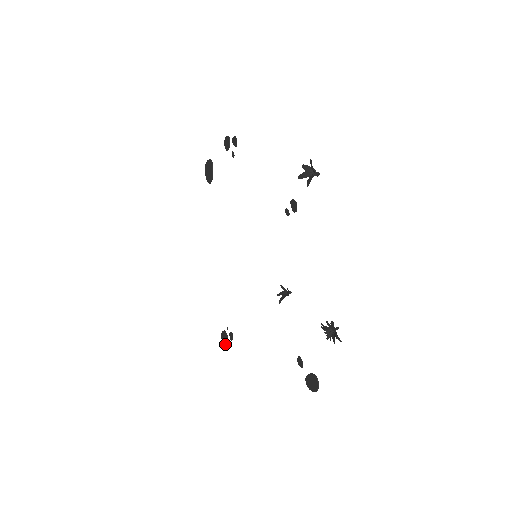
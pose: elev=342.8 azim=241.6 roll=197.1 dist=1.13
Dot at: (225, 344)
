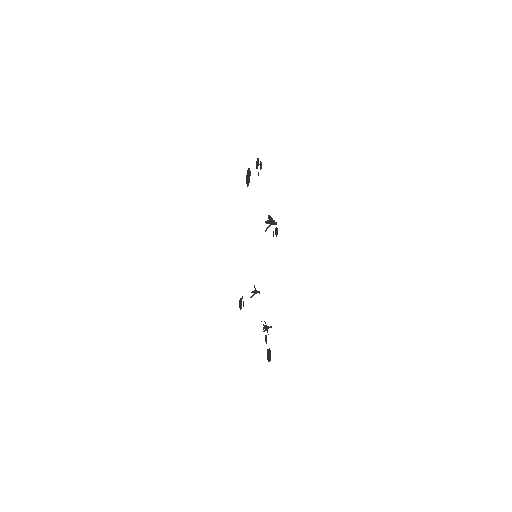
Dot at: (240, 308)
